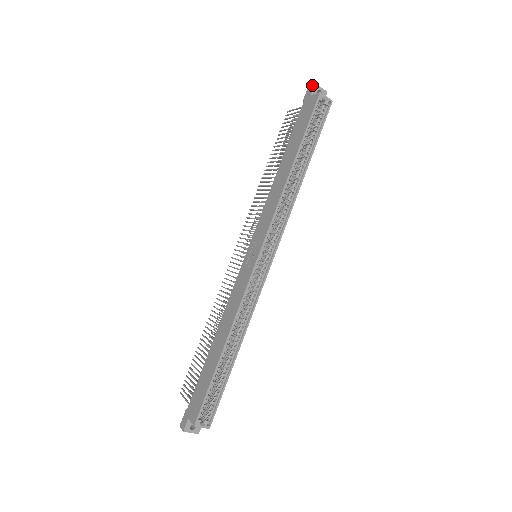
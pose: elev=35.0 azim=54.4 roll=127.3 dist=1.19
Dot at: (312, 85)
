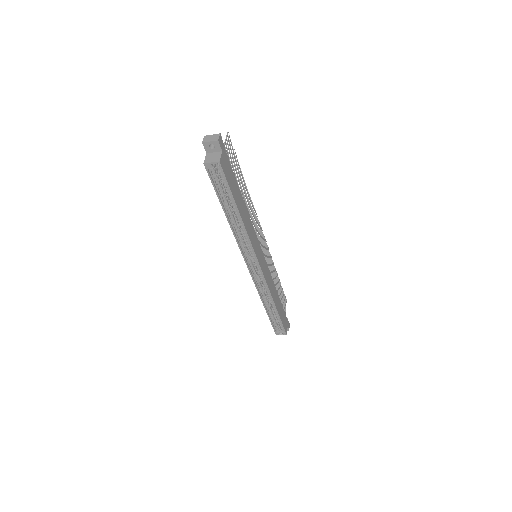
Dot at: (203, 142)
